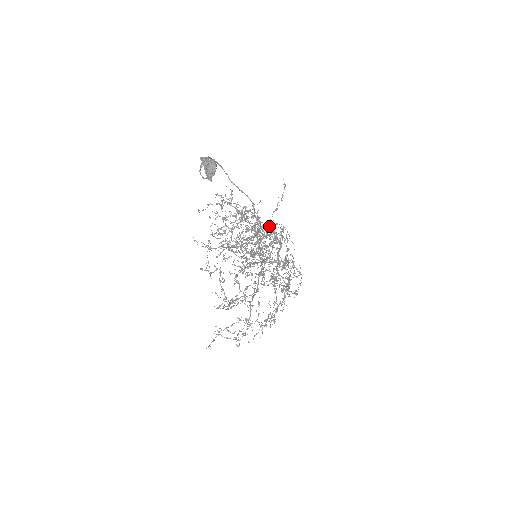
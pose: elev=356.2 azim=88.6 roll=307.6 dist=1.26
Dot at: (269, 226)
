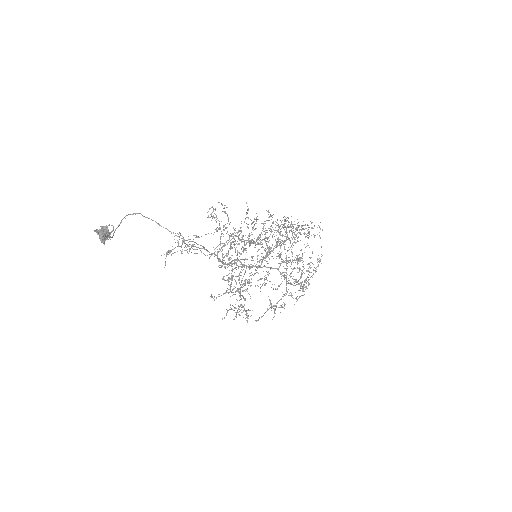
Dot at: occluded
